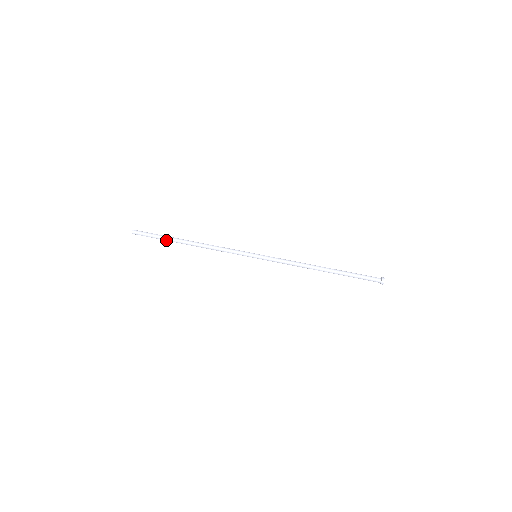
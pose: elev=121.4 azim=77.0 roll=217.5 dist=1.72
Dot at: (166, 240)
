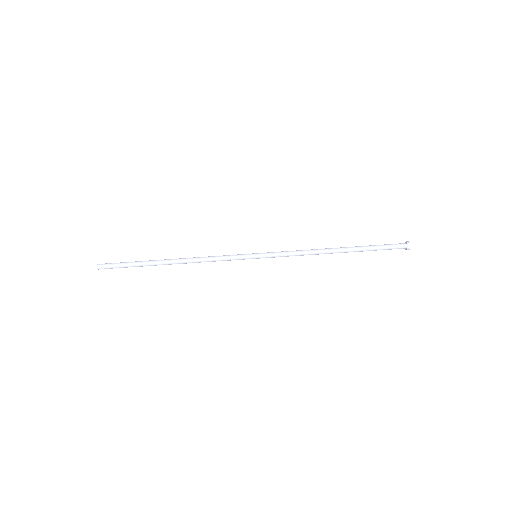
Dot at: occluded
